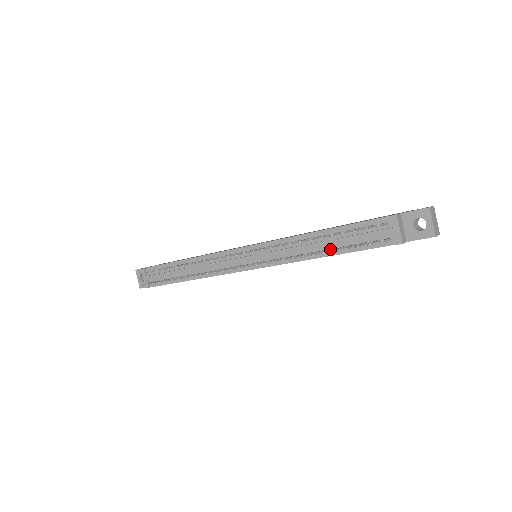
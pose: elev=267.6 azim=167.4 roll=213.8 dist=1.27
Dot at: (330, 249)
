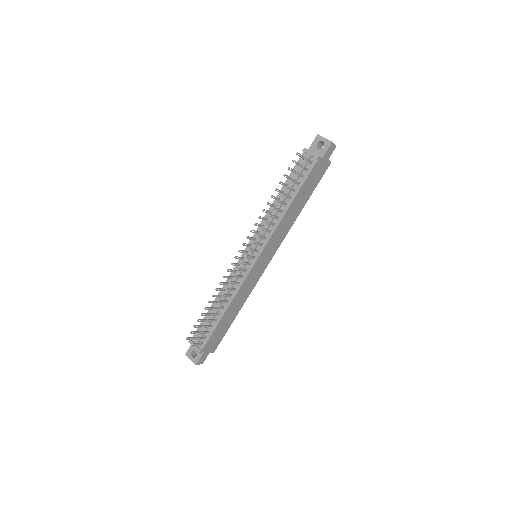
Dot at: (287, 195)
